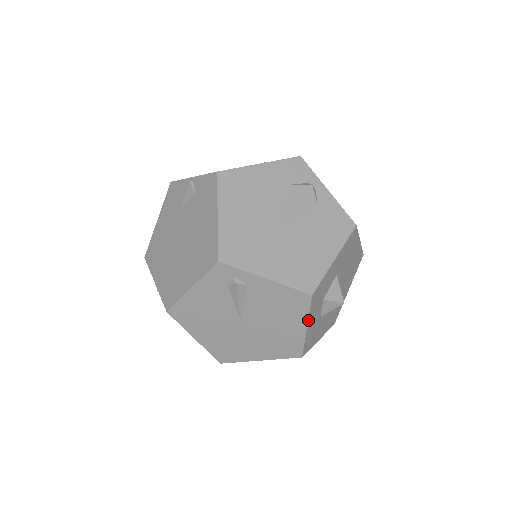
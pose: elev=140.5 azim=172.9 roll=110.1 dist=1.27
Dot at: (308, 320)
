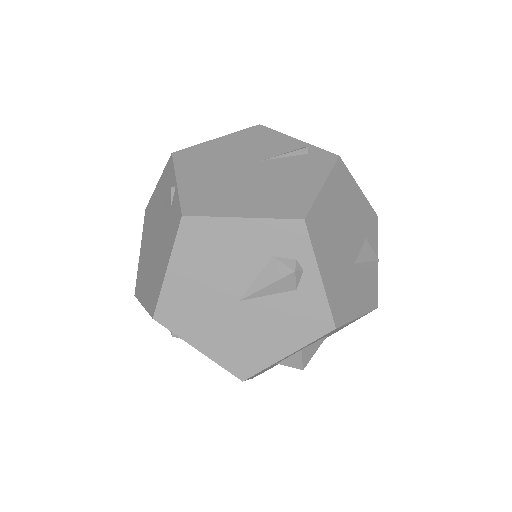
Dot at: occluded
